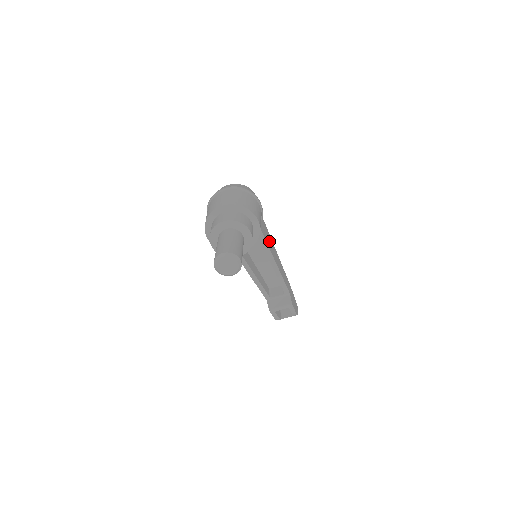
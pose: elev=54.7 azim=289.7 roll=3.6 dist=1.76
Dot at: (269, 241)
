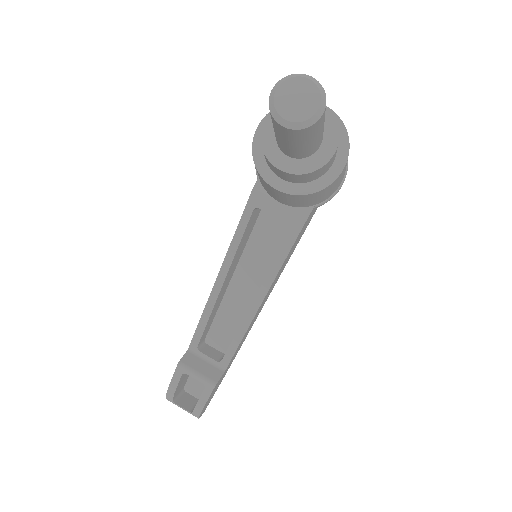
Dot at: (287, 259)
